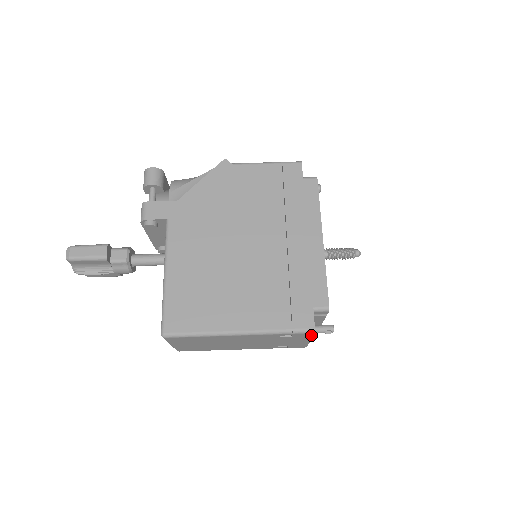
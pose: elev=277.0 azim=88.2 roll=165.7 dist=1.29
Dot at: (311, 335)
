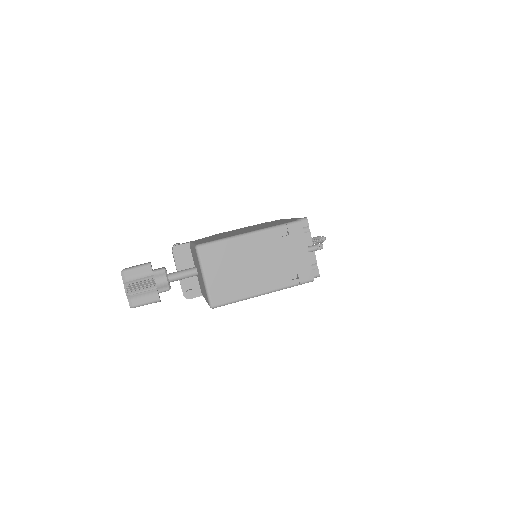
Dot at: (302, 230)
